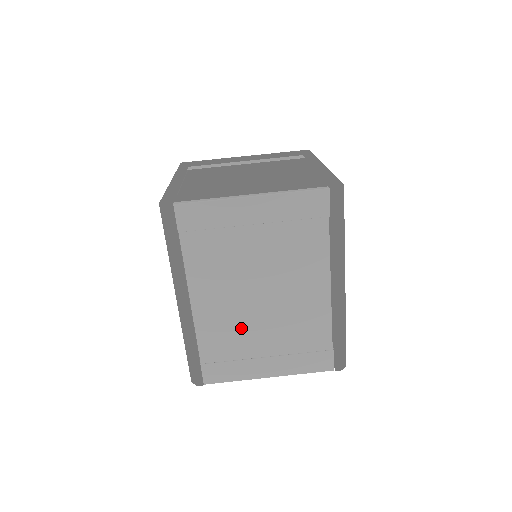
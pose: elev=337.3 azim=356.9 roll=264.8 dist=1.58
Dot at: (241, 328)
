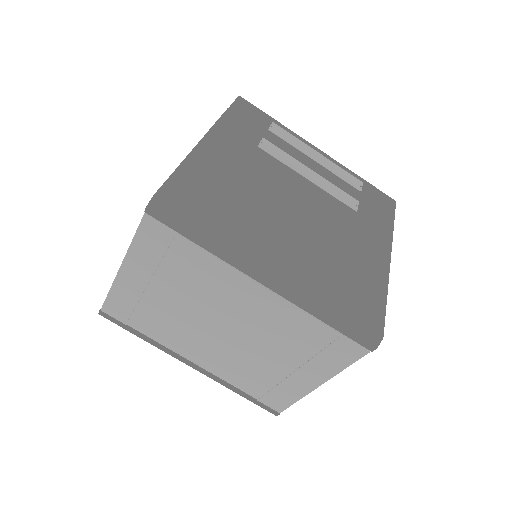
Dot at: (246, 361)
